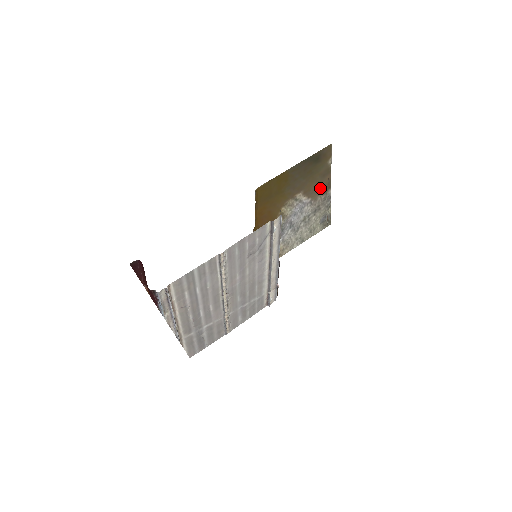
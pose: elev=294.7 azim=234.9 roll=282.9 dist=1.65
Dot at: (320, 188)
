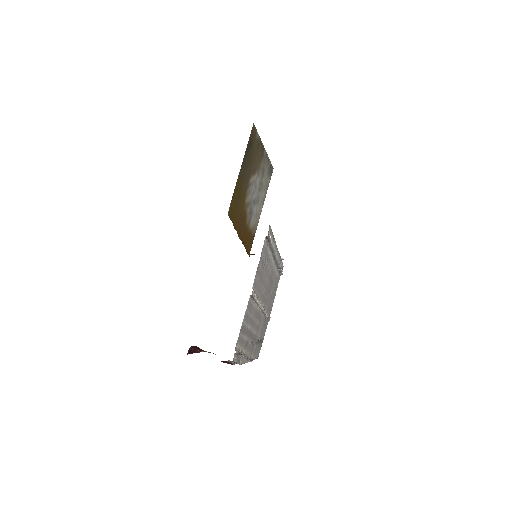
Dot at: (259, 158)
